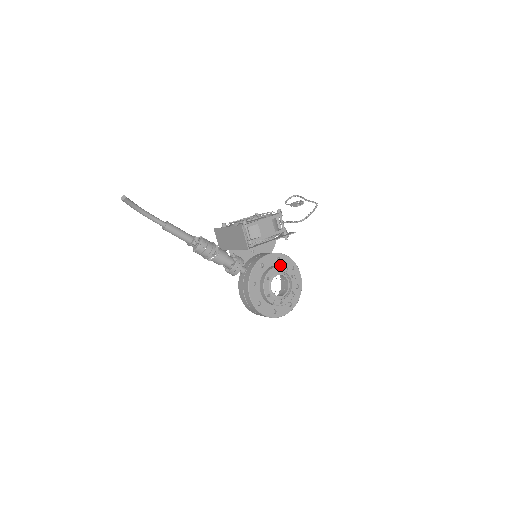
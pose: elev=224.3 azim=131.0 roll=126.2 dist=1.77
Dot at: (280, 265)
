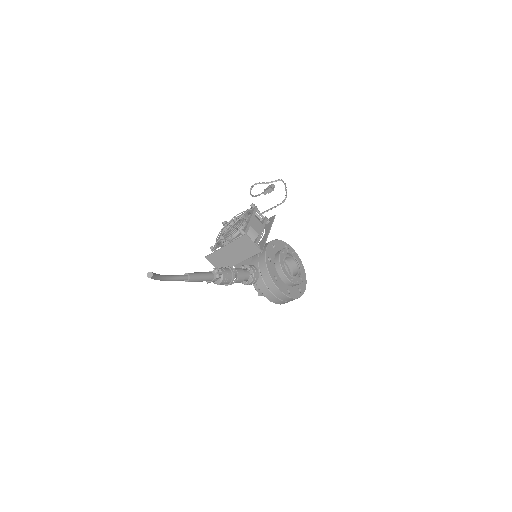
Dot at: (281, 250)
